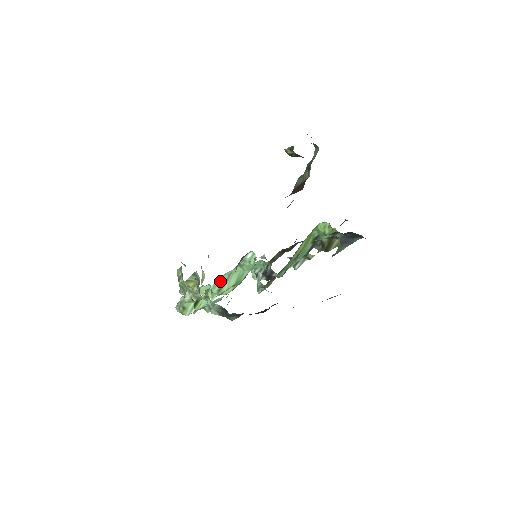
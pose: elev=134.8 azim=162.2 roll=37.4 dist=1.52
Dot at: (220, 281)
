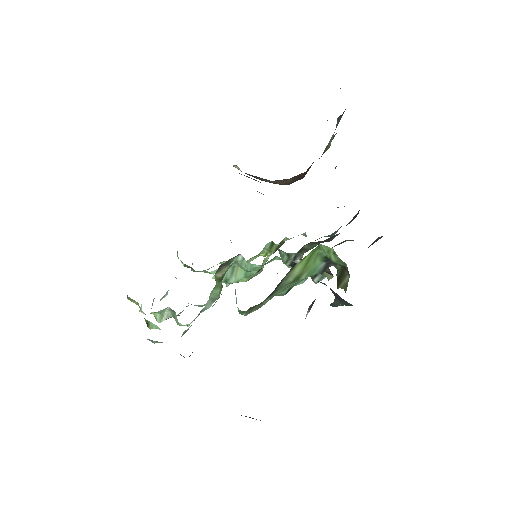
Dot at: occluded
